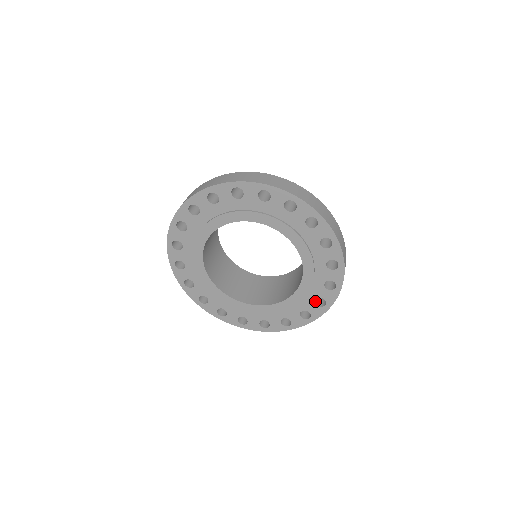
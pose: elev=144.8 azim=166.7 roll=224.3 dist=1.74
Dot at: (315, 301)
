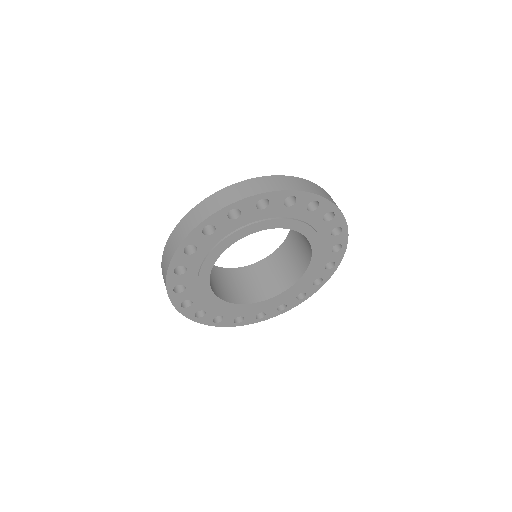
Dot at: (295, 295)
